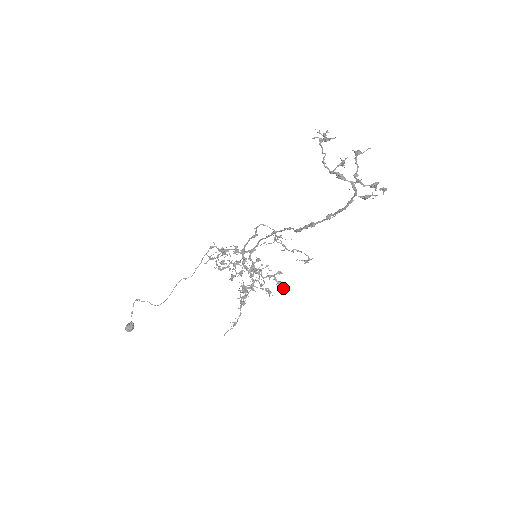
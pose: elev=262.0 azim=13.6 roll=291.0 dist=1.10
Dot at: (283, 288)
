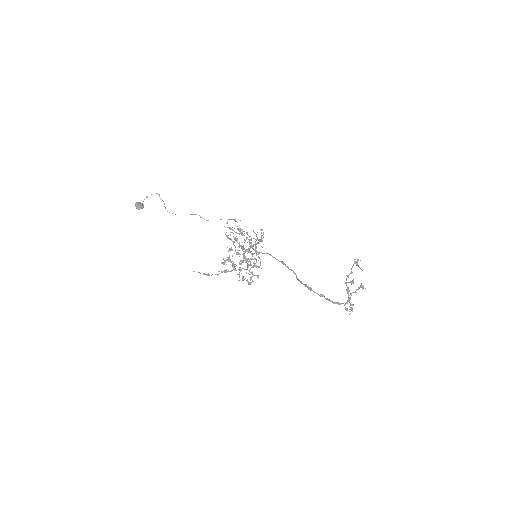
Dot at: (249, 283)
